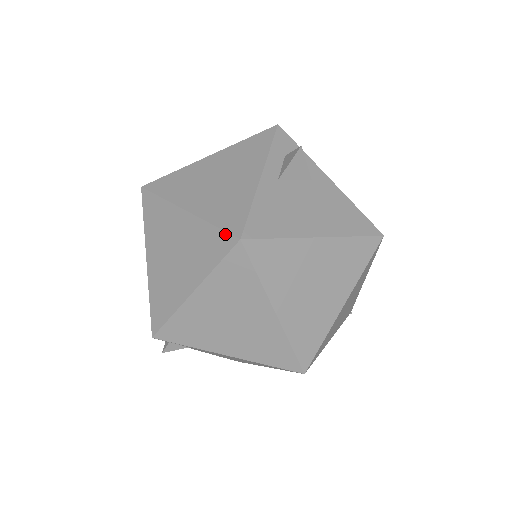
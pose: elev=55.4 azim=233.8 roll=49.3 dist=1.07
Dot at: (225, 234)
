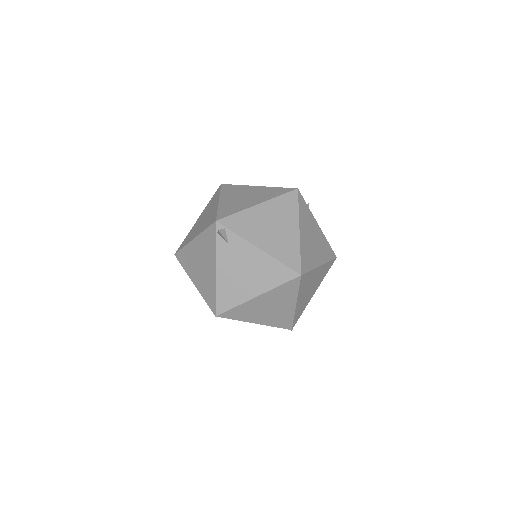
Dot at: (287, 188)
